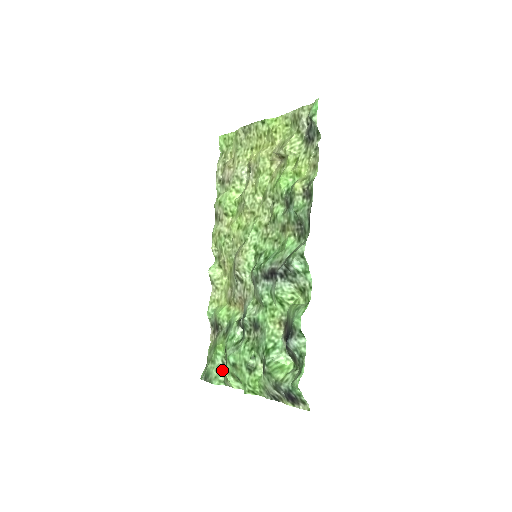
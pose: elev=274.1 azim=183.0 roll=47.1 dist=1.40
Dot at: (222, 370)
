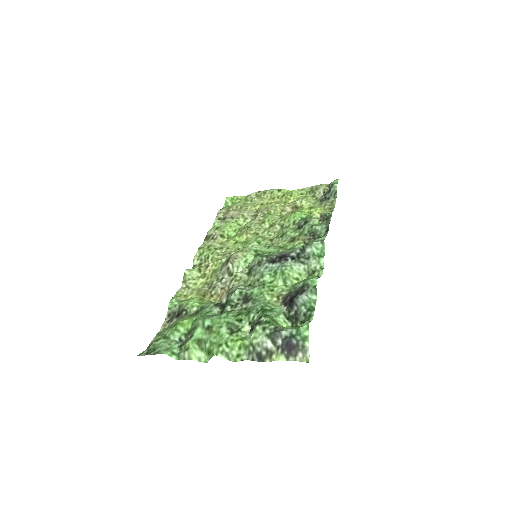
Dot at: (178, 344)
